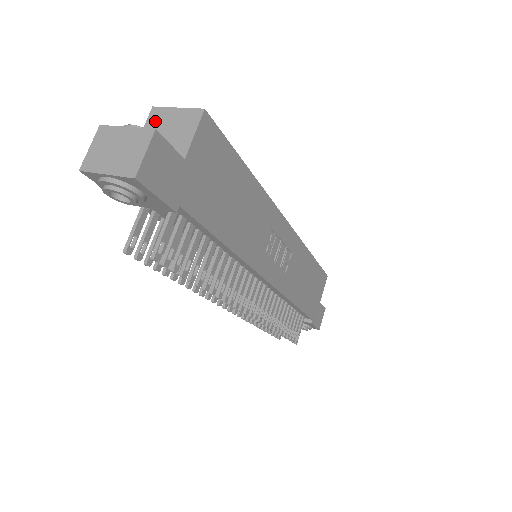
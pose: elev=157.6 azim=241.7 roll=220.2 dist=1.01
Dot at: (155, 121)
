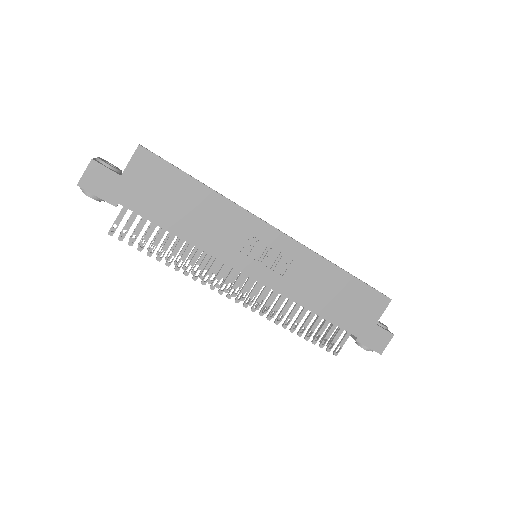
Dot at: occluded
